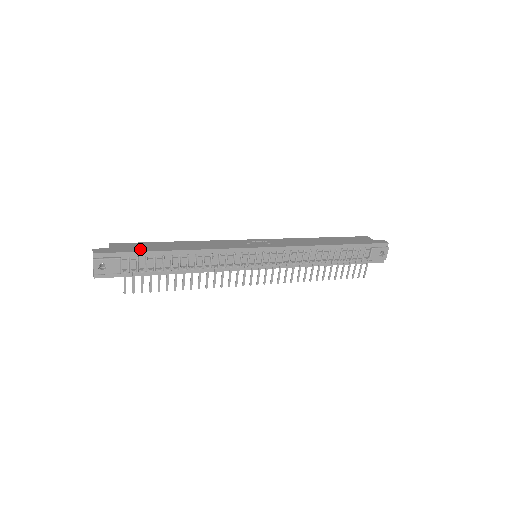
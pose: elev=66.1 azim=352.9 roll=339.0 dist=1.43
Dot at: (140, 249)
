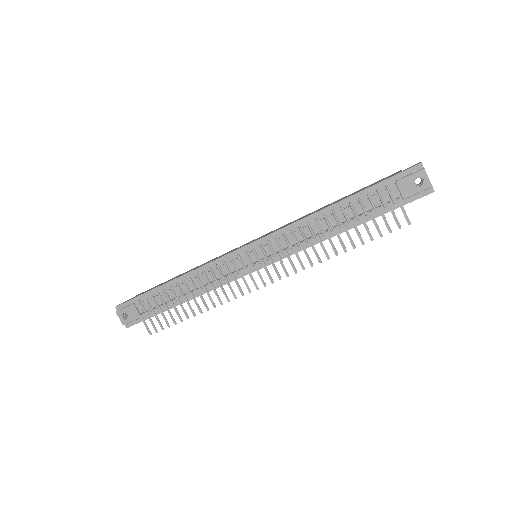
Dot at: (148, 291)
